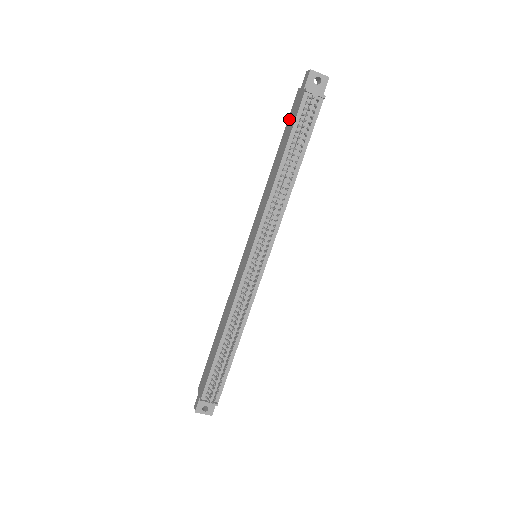
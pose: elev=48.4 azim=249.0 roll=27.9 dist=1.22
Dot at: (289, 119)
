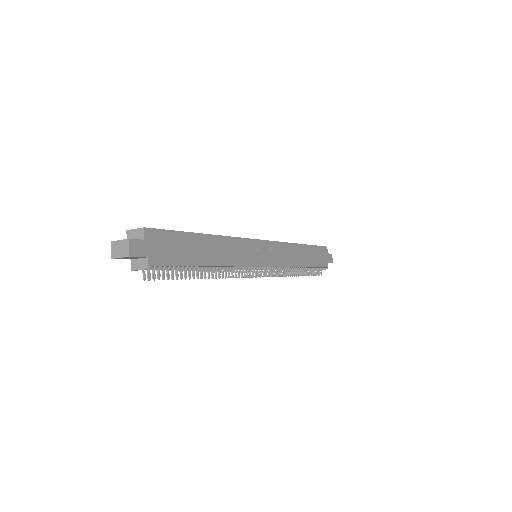
Dot at: occluded
